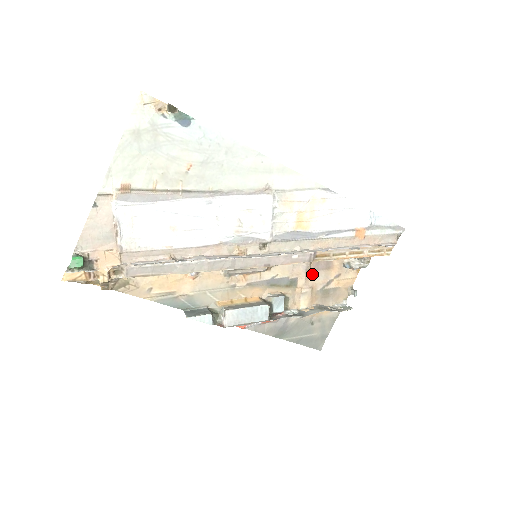
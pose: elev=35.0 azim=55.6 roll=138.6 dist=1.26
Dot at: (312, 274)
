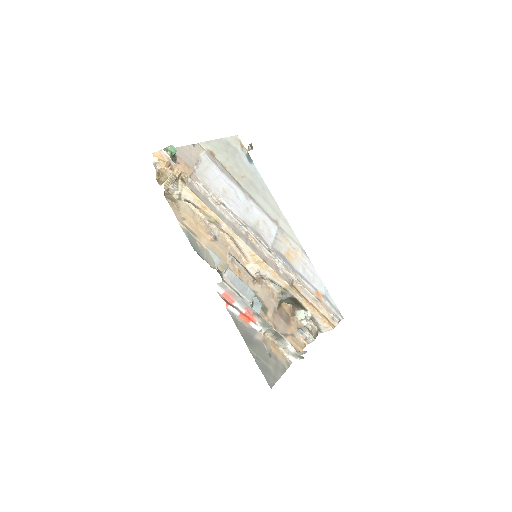
Dot at: (276, 318)
